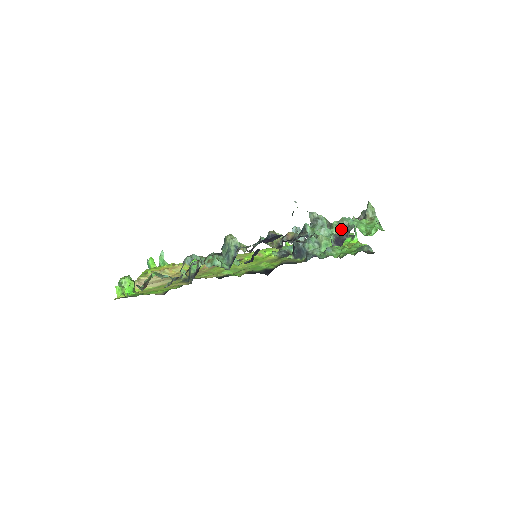
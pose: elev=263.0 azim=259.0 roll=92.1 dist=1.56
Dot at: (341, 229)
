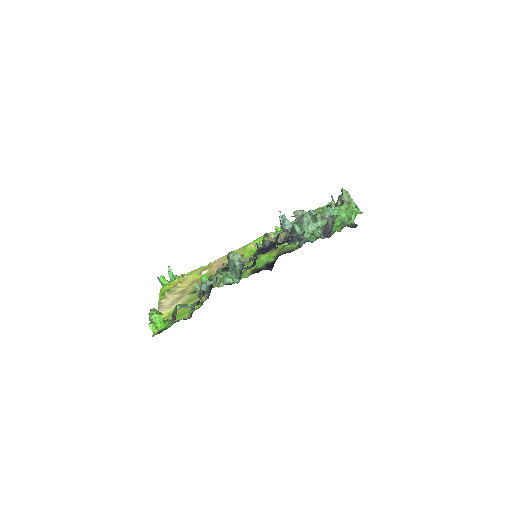
Dot at: (325, 220)
